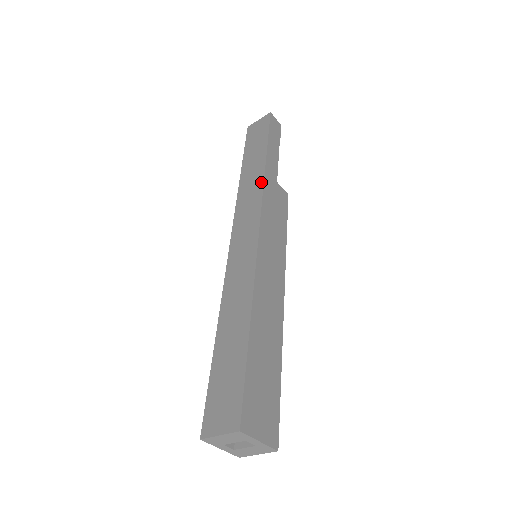
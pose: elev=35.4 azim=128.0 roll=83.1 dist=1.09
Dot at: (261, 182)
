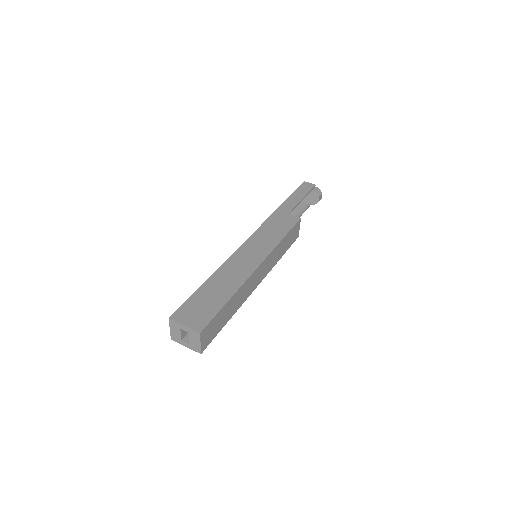
Dot at: (270, 217)
